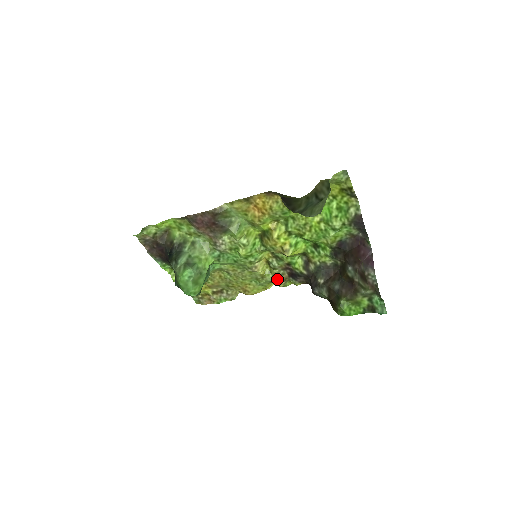
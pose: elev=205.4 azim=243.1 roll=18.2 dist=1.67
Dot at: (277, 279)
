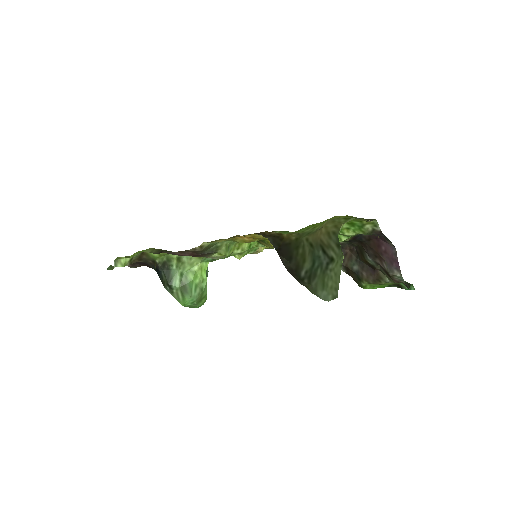
Dot at: occluded
